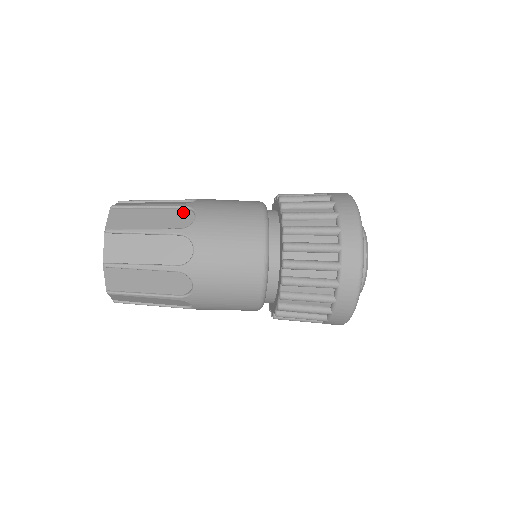
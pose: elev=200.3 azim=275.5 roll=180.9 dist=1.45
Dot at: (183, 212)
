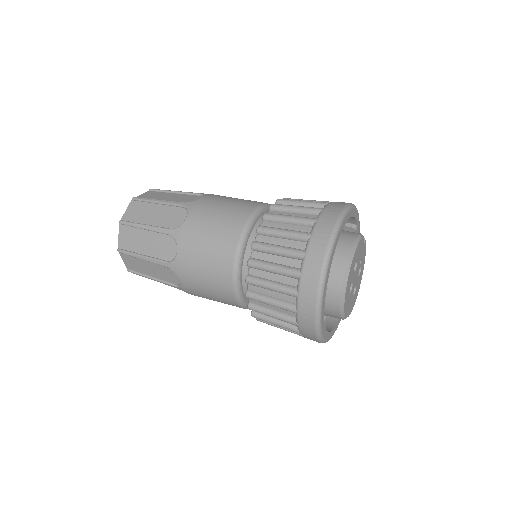
Dot at: (181, 211)
